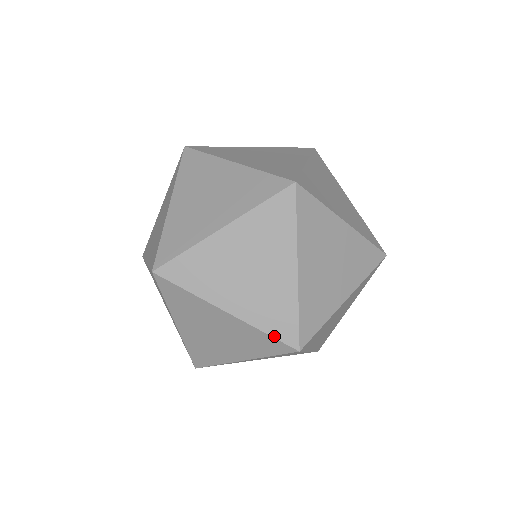
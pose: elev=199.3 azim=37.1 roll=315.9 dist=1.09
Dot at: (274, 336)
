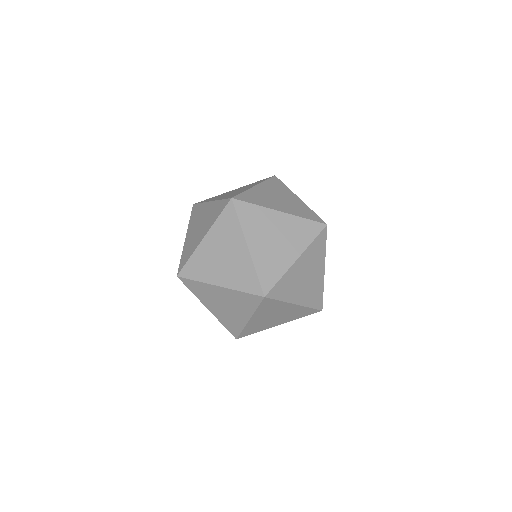
Dot at: (248, 292)
